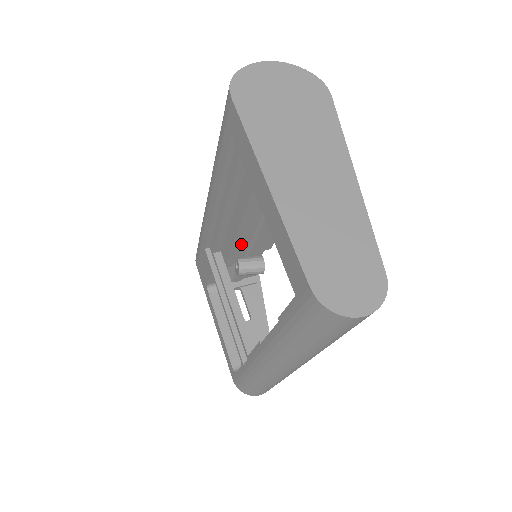
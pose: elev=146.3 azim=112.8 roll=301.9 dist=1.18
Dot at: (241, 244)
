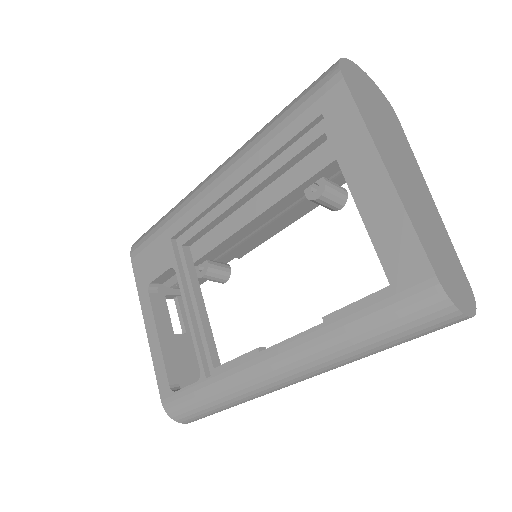
Dot at: (229, 242)
